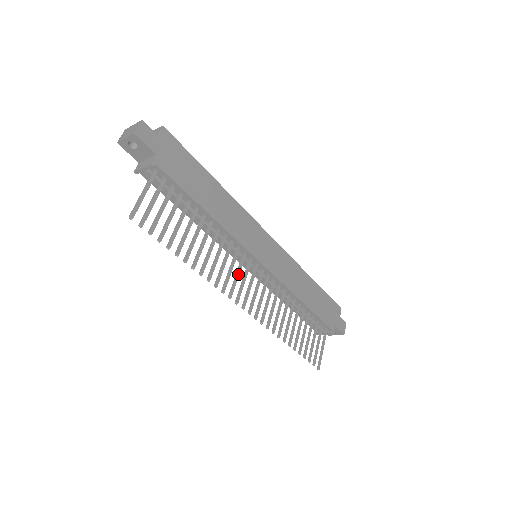
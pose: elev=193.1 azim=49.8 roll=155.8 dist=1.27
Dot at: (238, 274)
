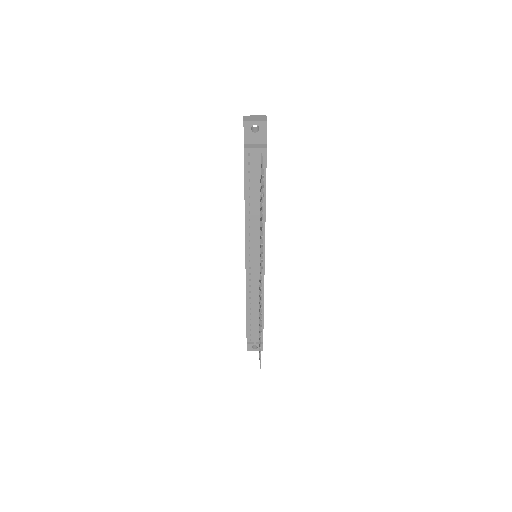
Dot at: occluded
